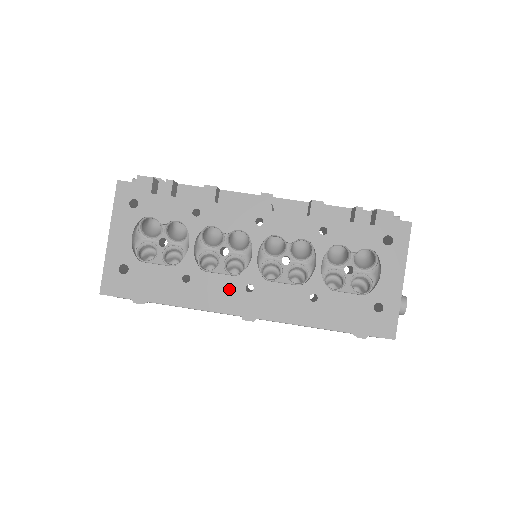
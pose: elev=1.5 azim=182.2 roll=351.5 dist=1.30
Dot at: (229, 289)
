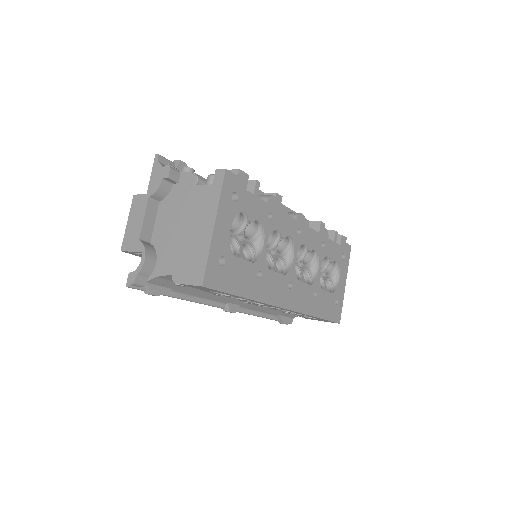
Dot at: (281, 286)
